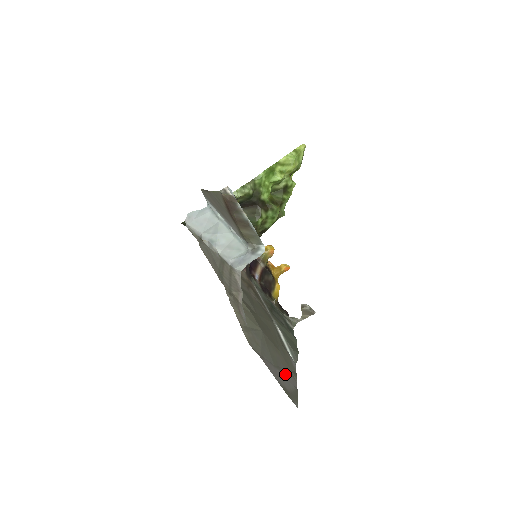
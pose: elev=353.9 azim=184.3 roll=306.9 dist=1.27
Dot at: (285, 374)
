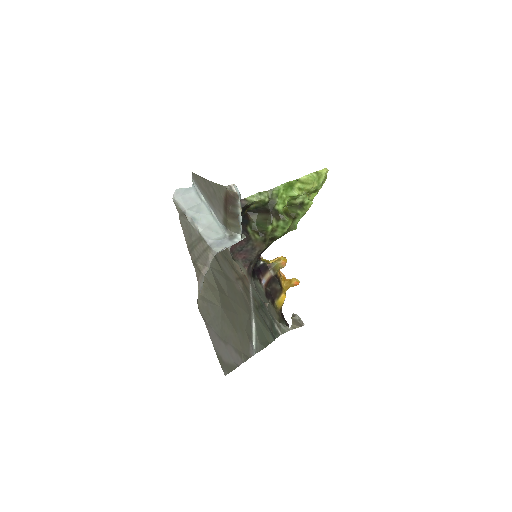
Dot at: (231, 350)
